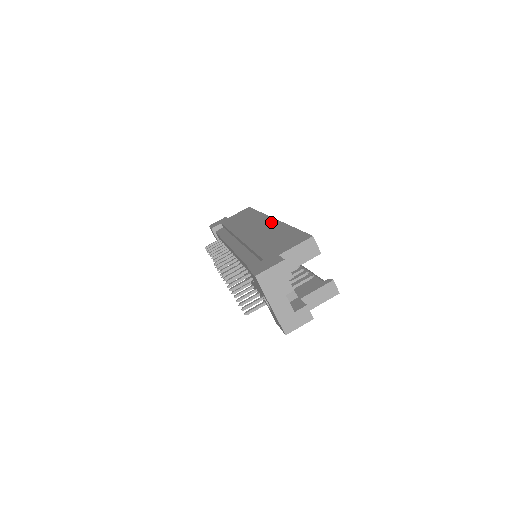
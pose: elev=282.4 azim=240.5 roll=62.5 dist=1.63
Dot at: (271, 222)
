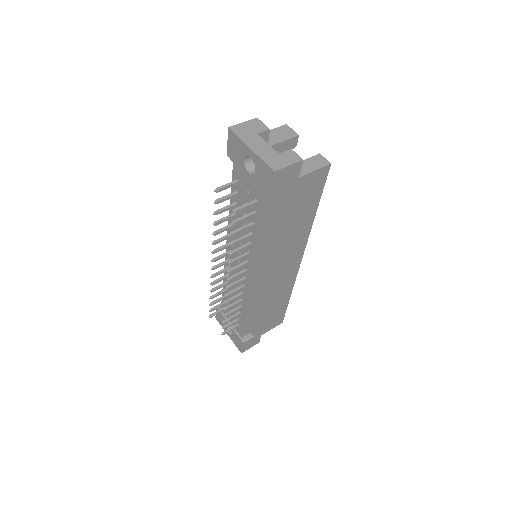
Dot at: occluded
